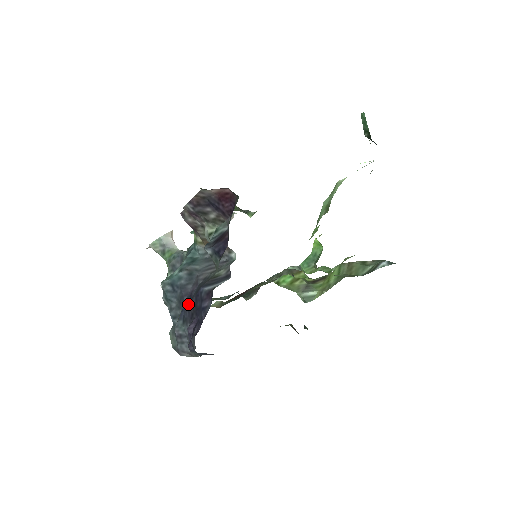
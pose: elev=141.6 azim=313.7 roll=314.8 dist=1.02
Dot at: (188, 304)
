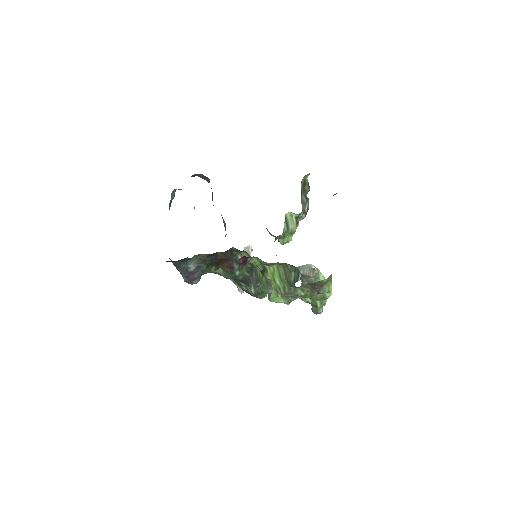
Dot at: occluded
